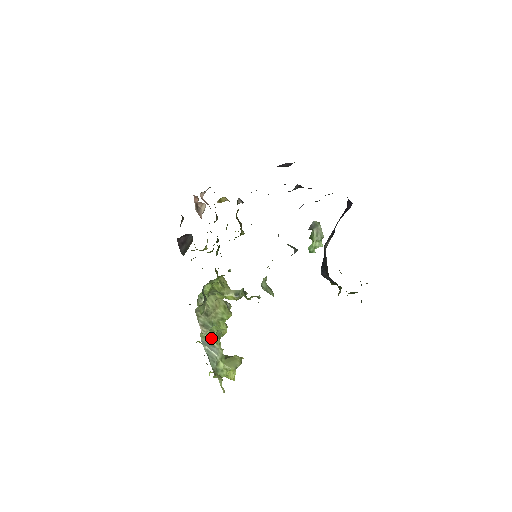
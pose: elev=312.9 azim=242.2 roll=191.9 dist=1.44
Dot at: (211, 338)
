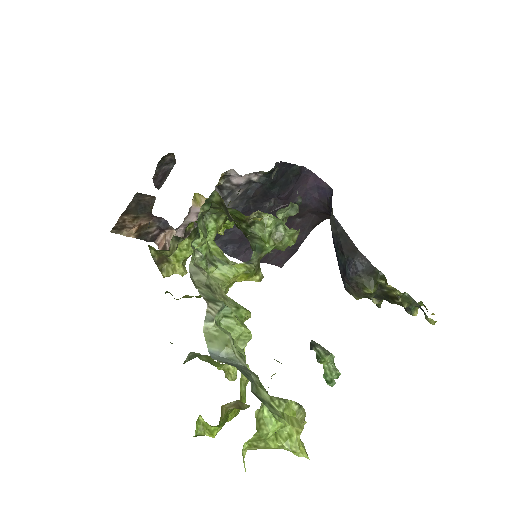
Dot at: (227, 335)
